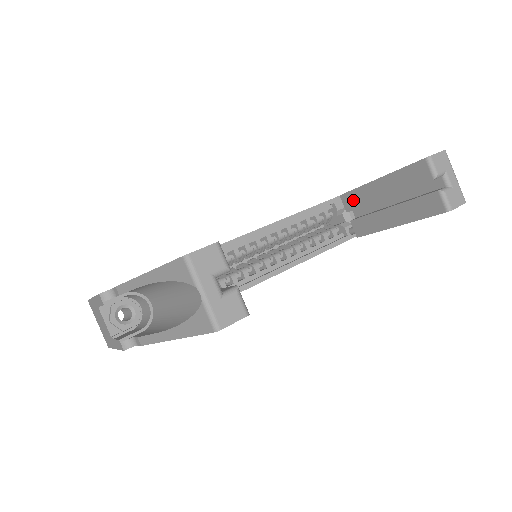
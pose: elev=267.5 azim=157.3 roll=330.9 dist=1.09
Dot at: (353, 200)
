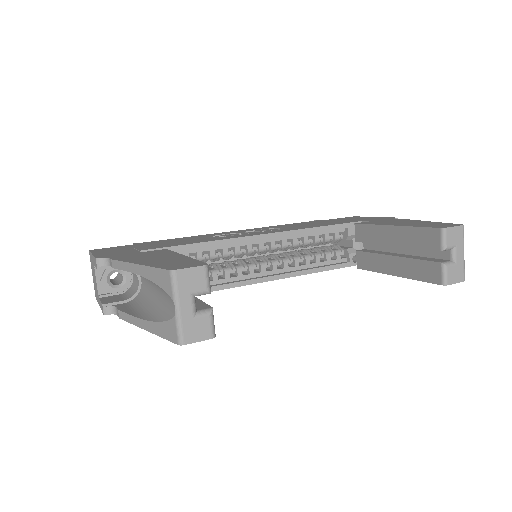
Dot at: (365, 233)
